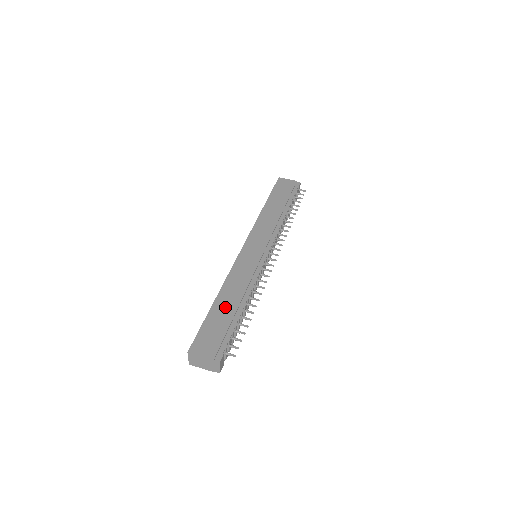
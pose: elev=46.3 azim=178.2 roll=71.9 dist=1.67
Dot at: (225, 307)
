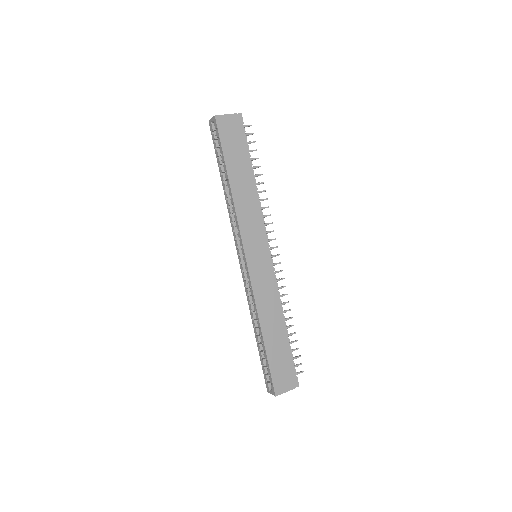
Dot at: (275, 338)
